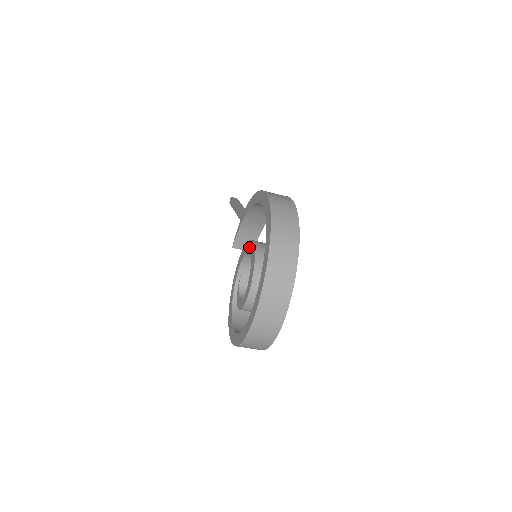
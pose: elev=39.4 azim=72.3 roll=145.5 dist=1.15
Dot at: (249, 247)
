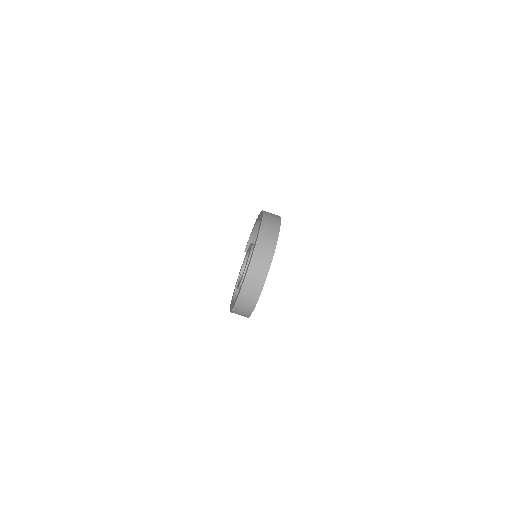
Dot at: occluded
